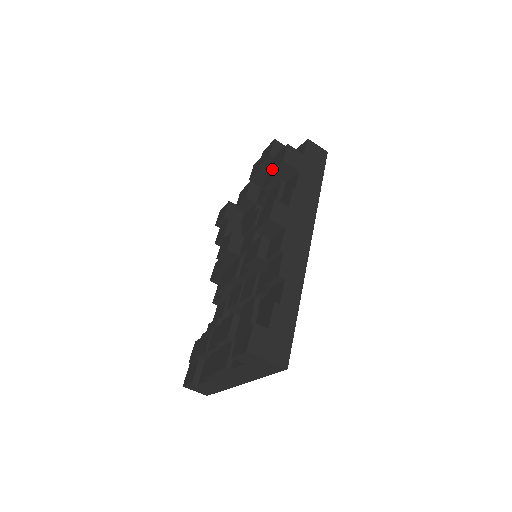
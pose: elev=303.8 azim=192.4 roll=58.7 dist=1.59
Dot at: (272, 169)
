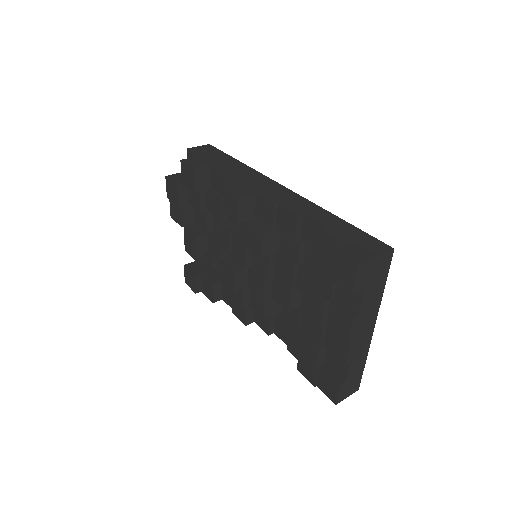
Dot at: (191, 188)
